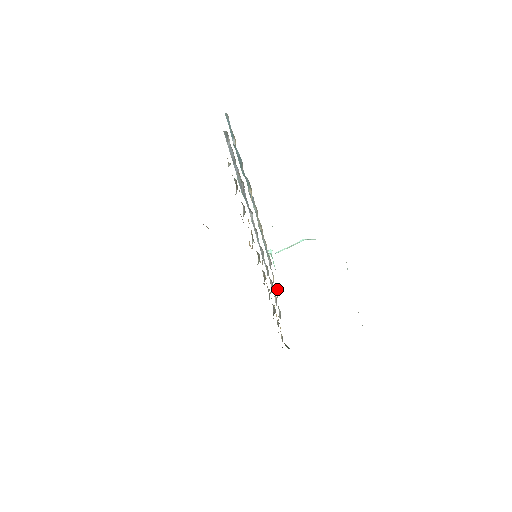
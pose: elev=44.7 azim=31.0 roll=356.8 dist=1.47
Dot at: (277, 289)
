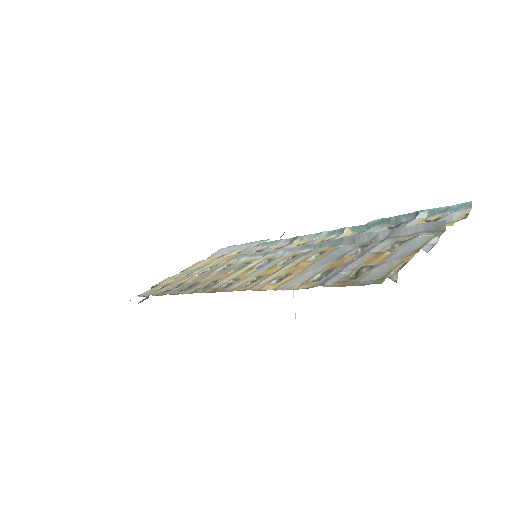
Dot at: occluded
